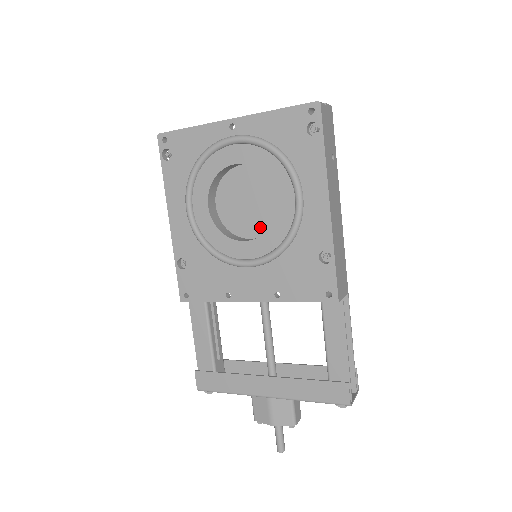
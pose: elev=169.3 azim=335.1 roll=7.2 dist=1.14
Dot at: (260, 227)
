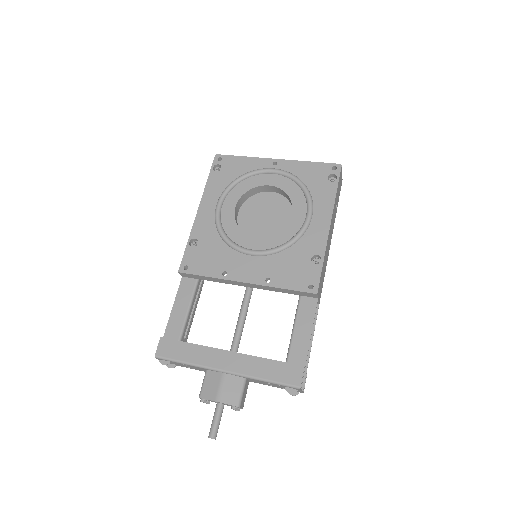
Dot at: (268, 235)
